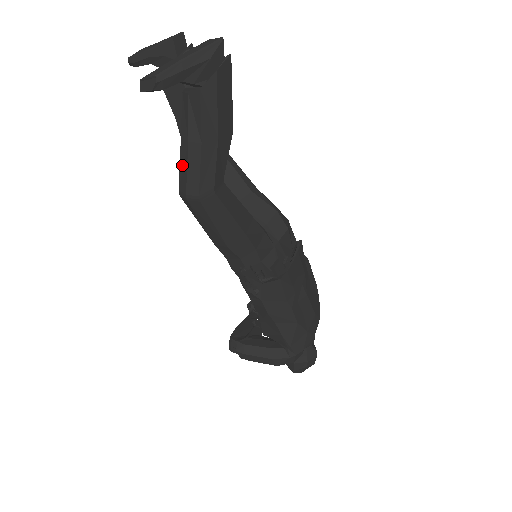
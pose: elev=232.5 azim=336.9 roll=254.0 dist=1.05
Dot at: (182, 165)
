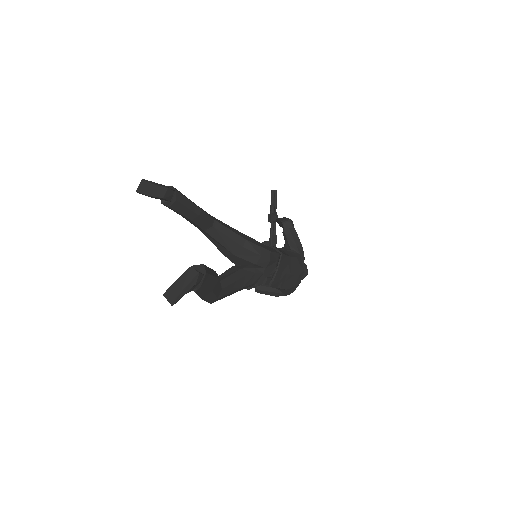
Dot at: occluded
